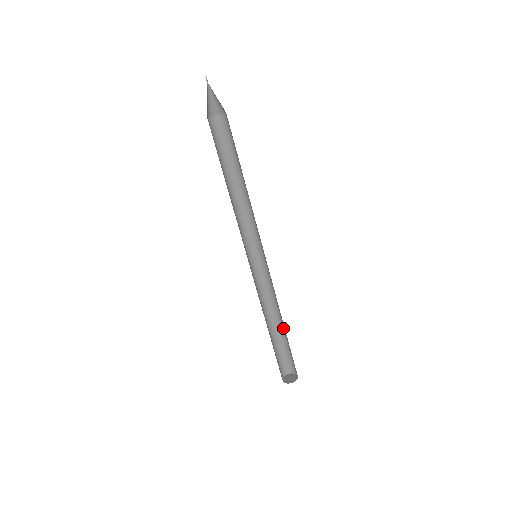
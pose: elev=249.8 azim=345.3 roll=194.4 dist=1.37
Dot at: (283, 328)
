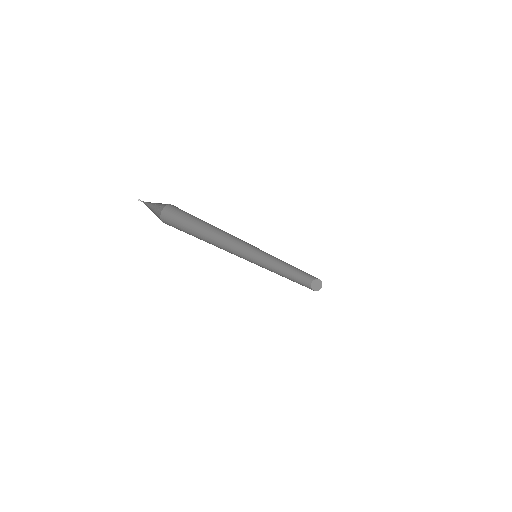
Dot at: occluded
